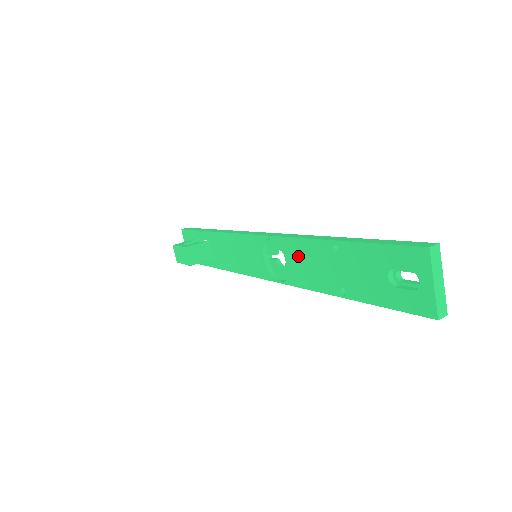
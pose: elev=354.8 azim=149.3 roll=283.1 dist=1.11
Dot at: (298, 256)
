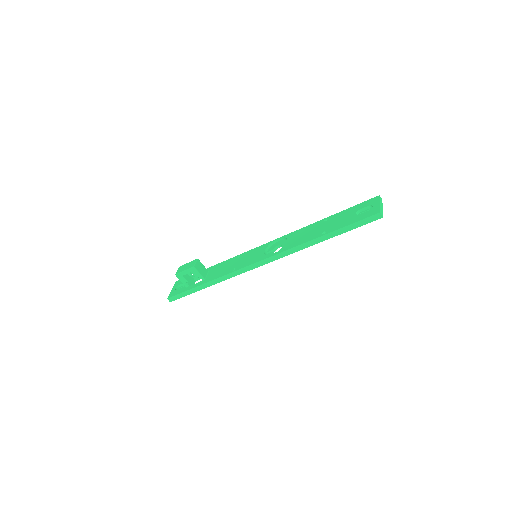
Dot at: (297, 236)
